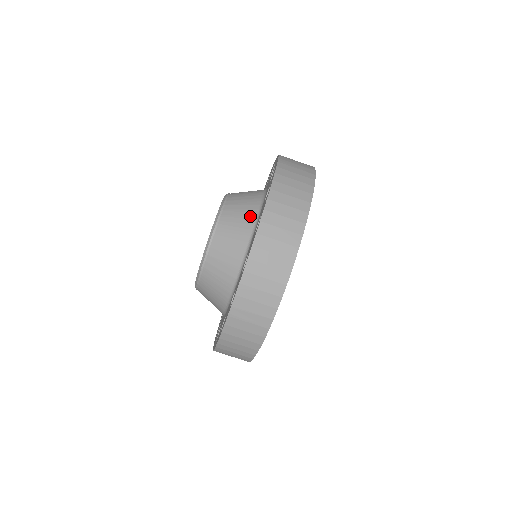
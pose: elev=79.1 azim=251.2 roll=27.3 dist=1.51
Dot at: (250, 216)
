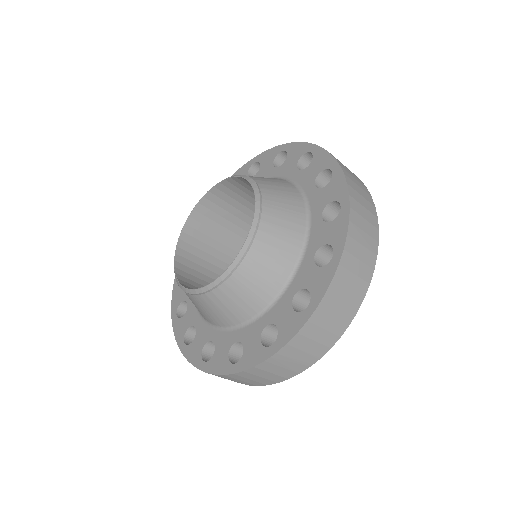
Dot at: (222, 321)
